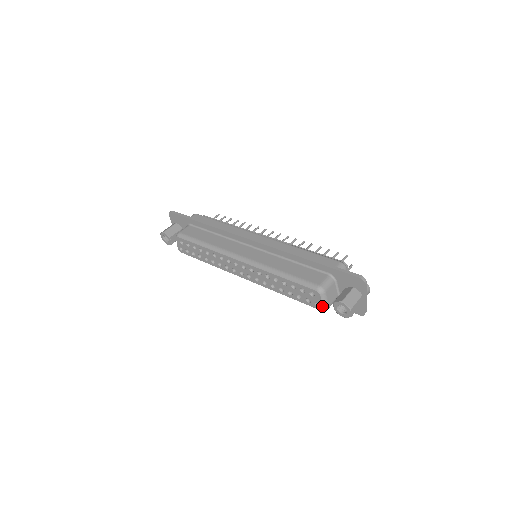
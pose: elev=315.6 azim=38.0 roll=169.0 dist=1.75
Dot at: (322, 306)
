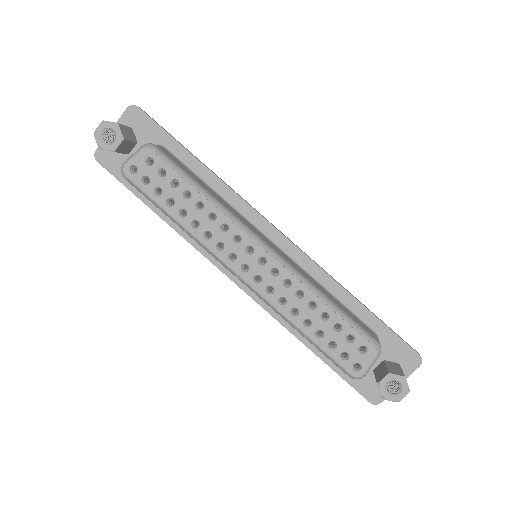
Dot at: (364, 372)
